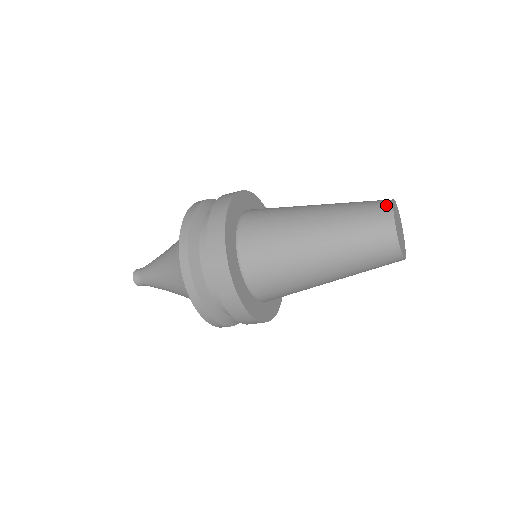
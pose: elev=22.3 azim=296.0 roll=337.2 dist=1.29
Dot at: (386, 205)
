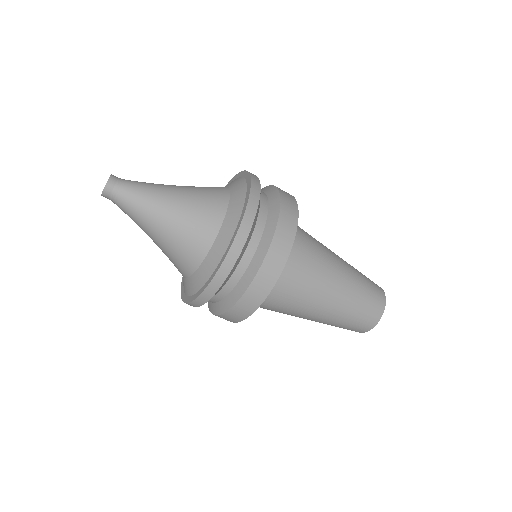
Dot at: (382, 291)
